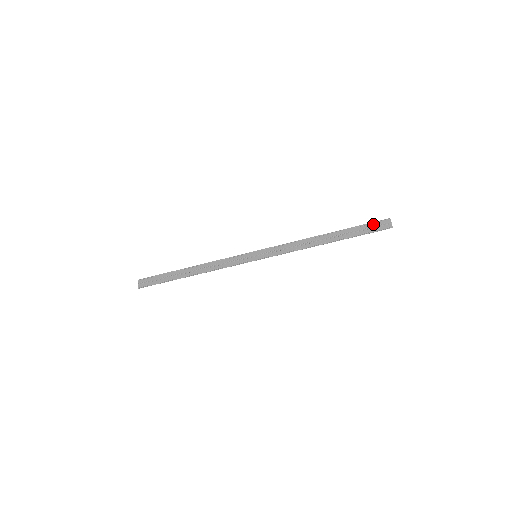
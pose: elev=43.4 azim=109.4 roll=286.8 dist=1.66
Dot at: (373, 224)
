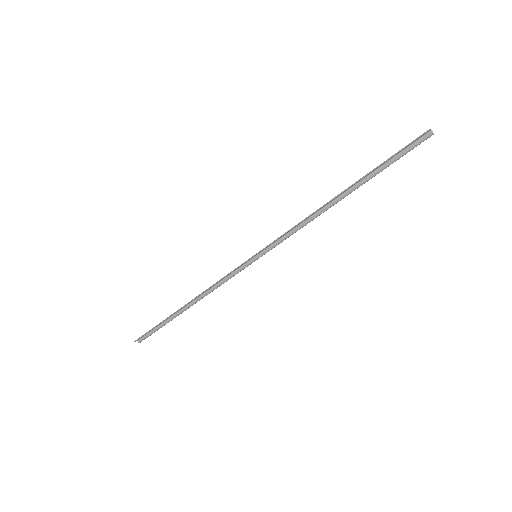
Dot at: occluded
